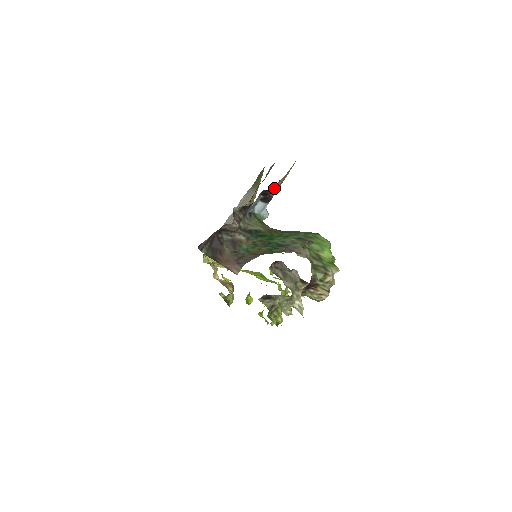
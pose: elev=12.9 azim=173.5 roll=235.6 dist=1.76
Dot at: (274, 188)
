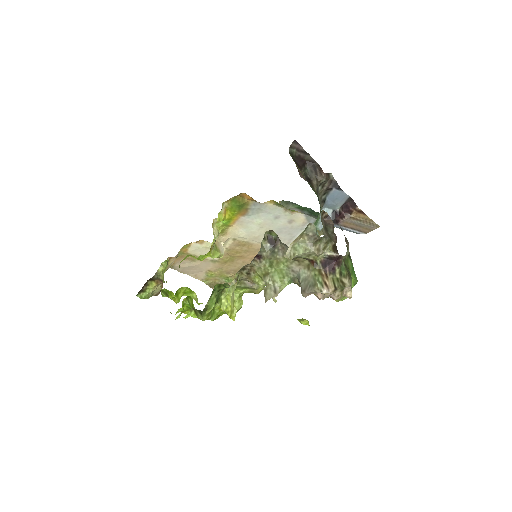
Dot at: (358, 211)
